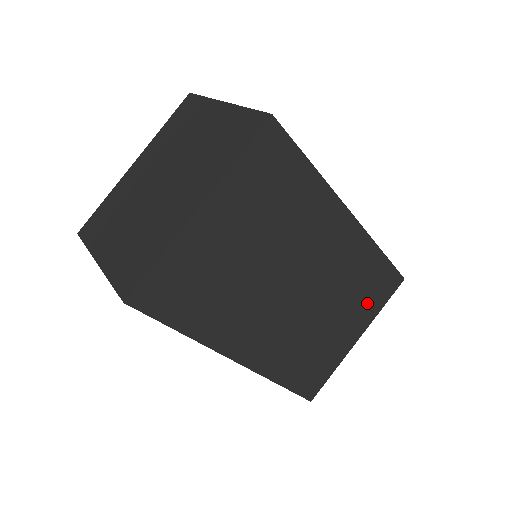
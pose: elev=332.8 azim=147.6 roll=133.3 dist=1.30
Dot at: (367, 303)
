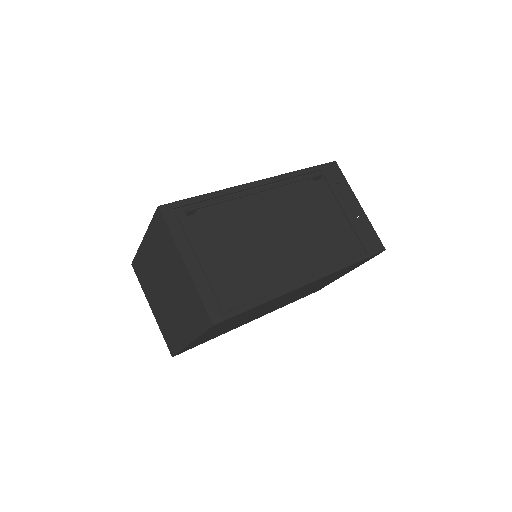
Dot at: occluded
